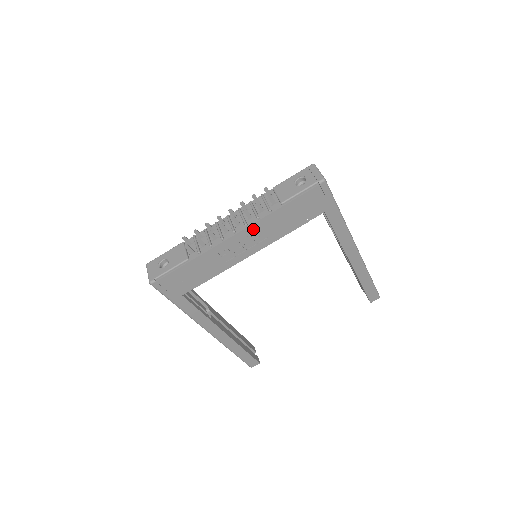
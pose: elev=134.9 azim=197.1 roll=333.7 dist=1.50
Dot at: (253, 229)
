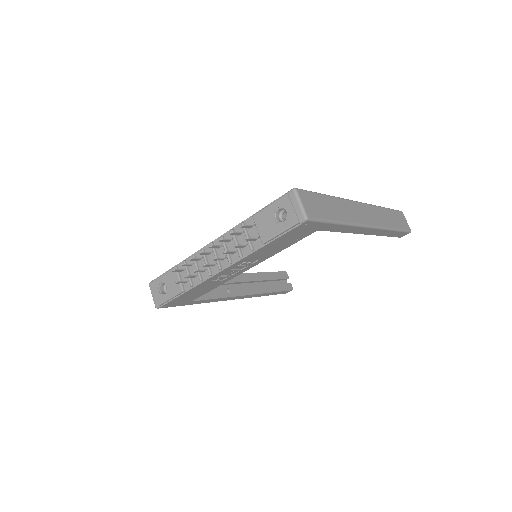
Dot at: (239, 263)
